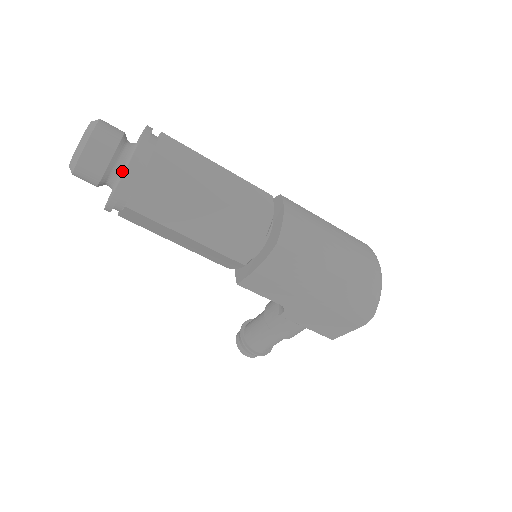
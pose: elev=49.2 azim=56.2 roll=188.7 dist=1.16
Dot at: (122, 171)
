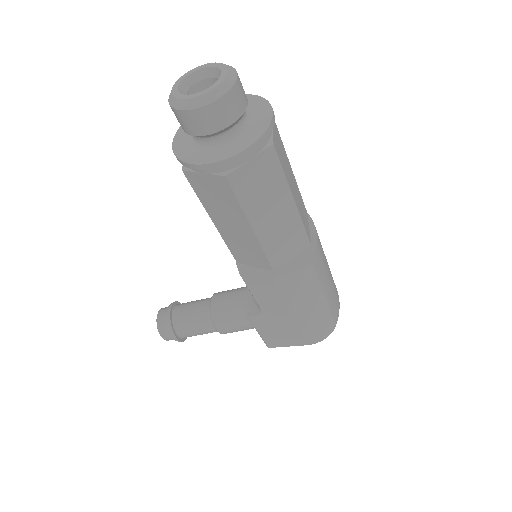
Dot at: (235, 136)
